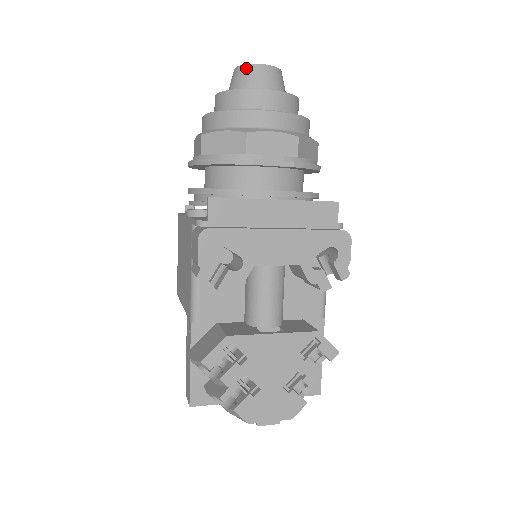
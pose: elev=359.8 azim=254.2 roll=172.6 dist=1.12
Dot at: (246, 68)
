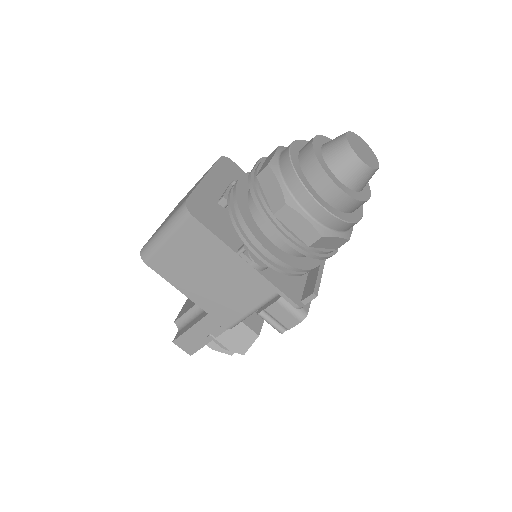
Dot at: (372, 172)
